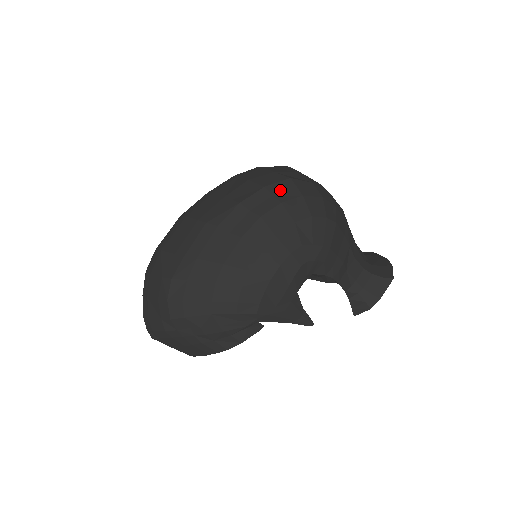
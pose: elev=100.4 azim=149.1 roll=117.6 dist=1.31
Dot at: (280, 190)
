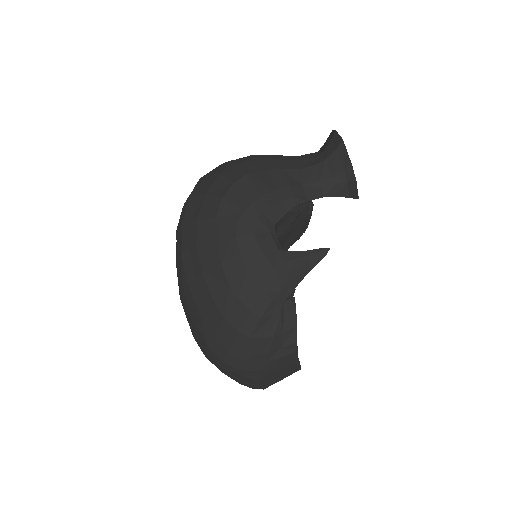
Dot at: (191, 211)
